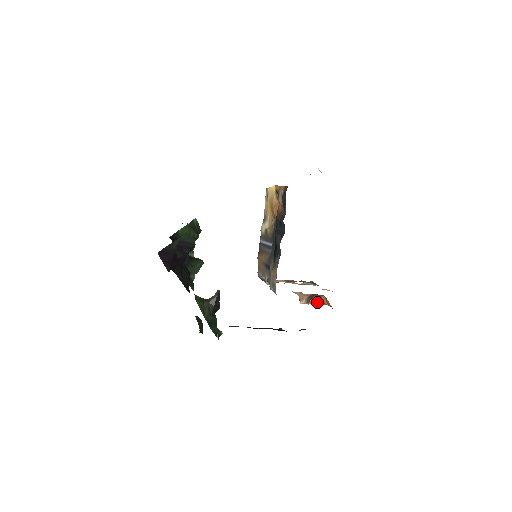
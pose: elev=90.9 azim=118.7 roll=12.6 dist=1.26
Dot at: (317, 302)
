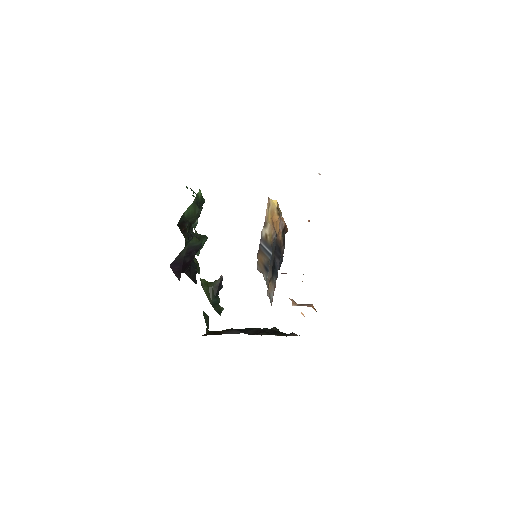
Dot at: occluded
